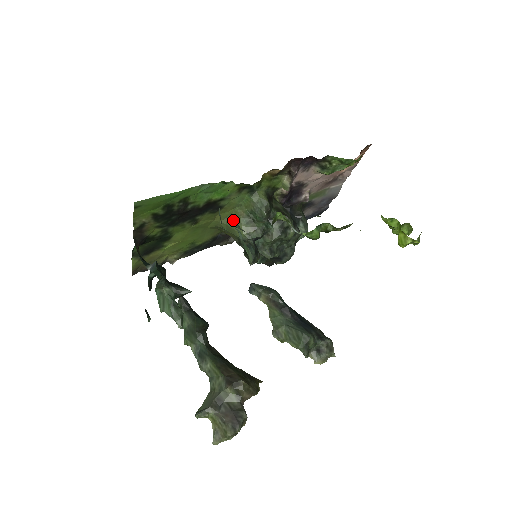
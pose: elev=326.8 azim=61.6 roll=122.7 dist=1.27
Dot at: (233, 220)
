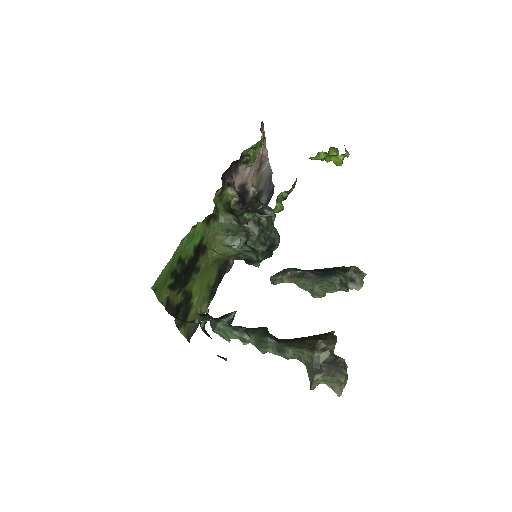
Dot at: (221, 247)
